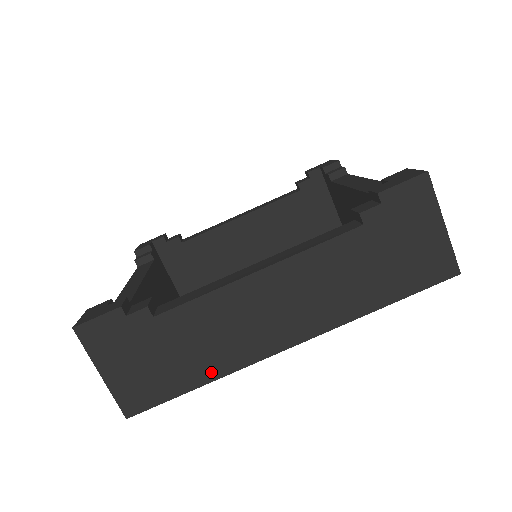
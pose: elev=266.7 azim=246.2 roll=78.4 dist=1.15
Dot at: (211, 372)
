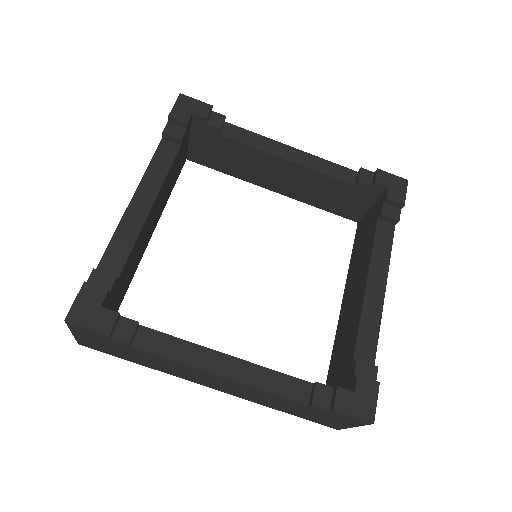
Dot at: (151, 367)
